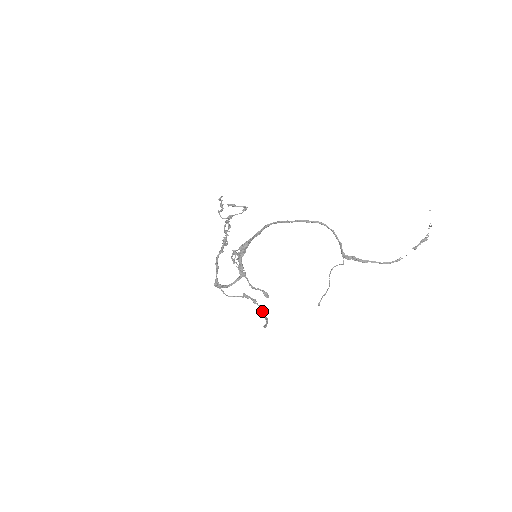
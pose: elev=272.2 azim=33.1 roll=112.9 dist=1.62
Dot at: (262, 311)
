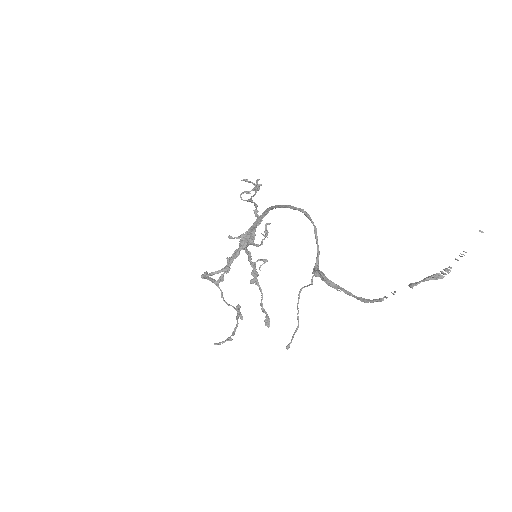
Dot at: (234, 329)
